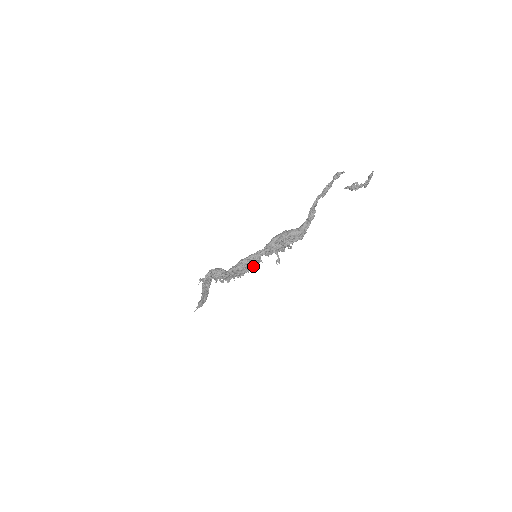
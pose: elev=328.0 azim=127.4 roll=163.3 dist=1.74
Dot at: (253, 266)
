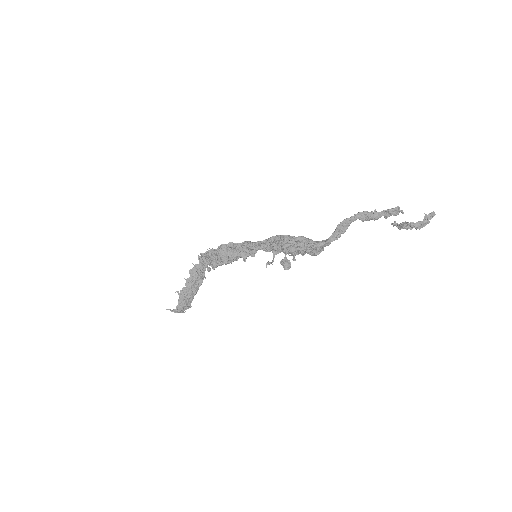
Dot at: (243, 255)
